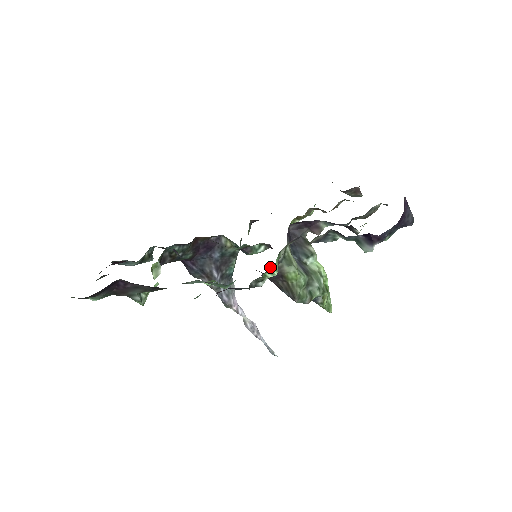
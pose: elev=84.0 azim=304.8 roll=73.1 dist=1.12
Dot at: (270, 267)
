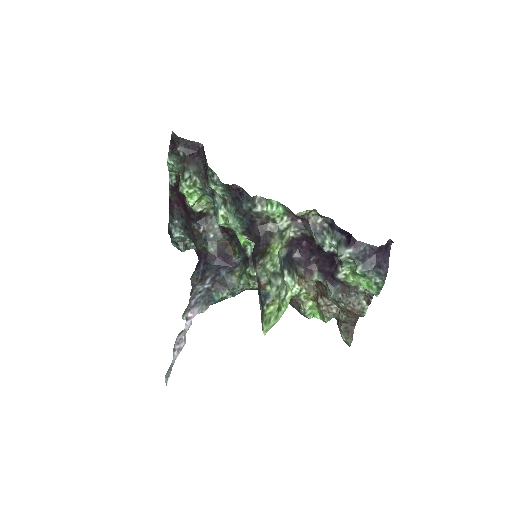
Dot at: (269, 224)
